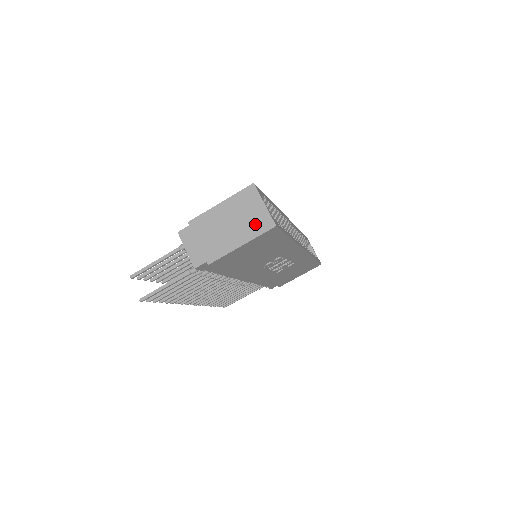
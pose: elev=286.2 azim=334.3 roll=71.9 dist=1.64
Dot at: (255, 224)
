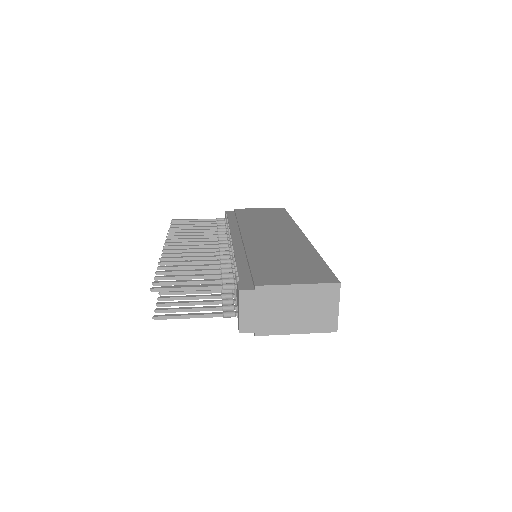
Dot at: (320, 321)
